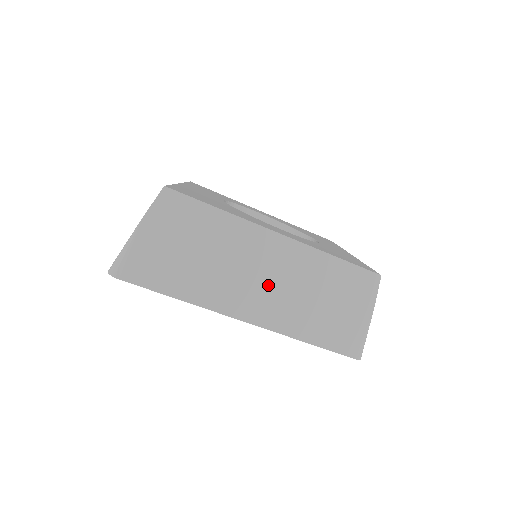
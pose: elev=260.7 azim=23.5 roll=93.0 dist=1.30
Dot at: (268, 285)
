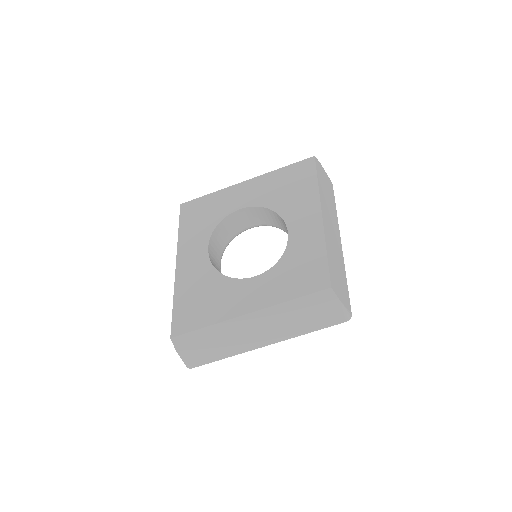
Dot at: (263, 331)
